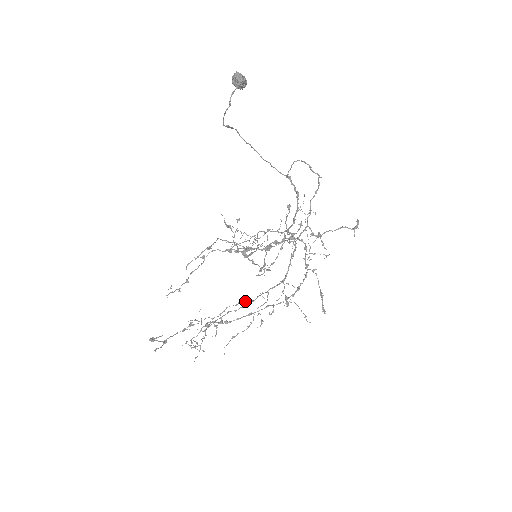
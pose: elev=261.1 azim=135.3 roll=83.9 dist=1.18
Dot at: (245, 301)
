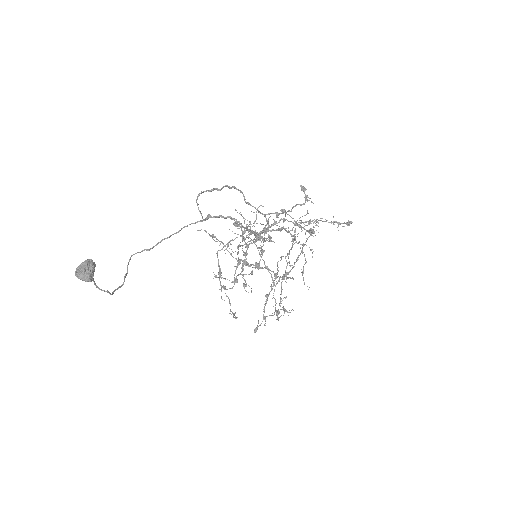
Dot at: occluded
